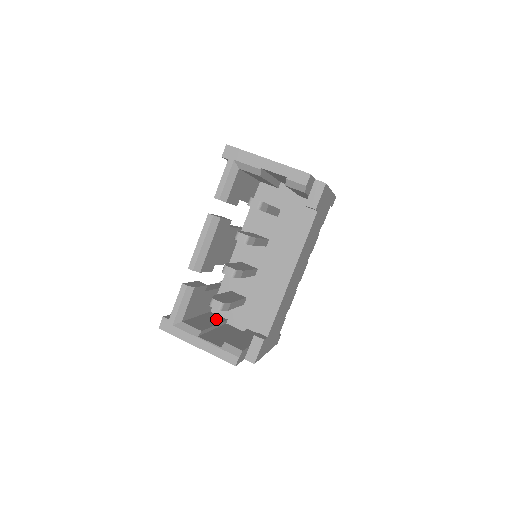
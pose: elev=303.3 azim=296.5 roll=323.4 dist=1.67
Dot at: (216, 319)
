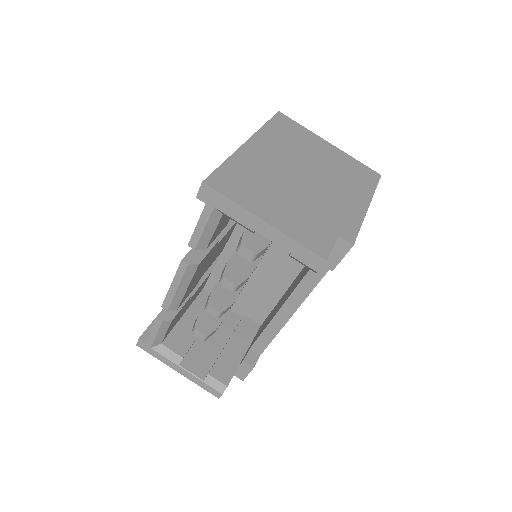
Dot at: occluded
